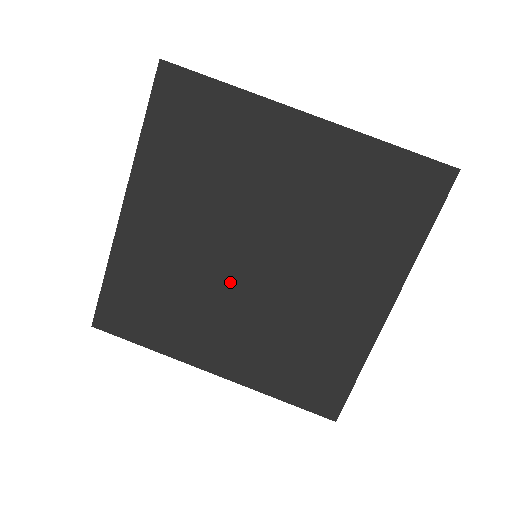
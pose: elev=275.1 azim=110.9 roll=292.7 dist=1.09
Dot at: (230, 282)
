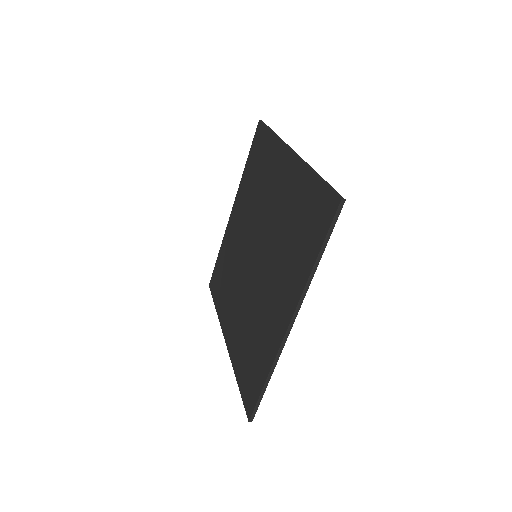
Dot at: (244, 272)
